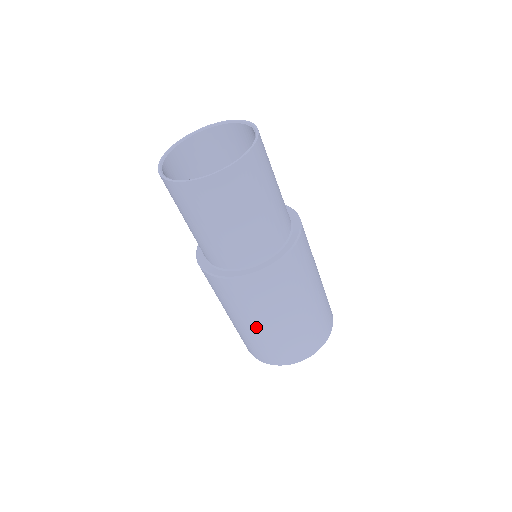
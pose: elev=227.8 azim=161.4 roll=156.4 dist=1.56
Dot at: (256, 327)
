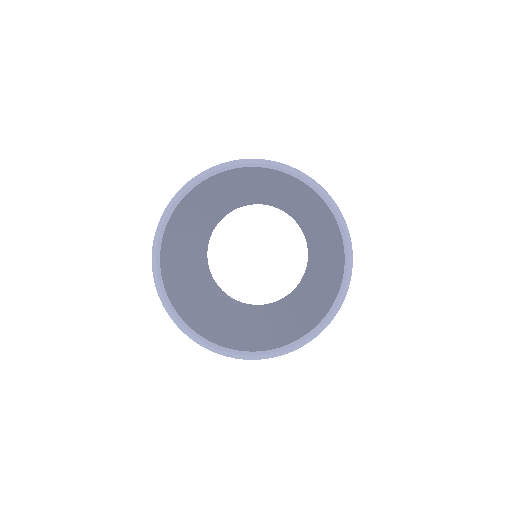
Dot at: occluded
